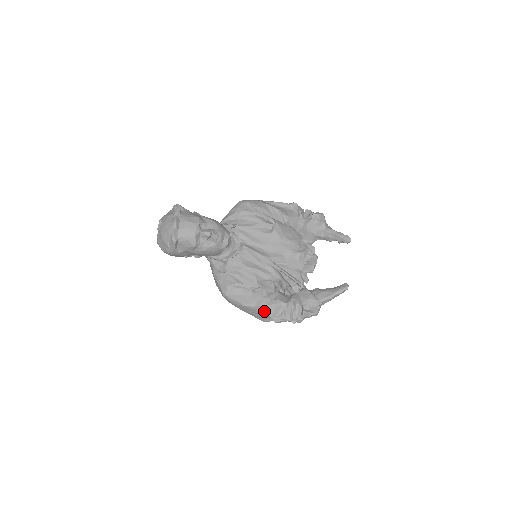
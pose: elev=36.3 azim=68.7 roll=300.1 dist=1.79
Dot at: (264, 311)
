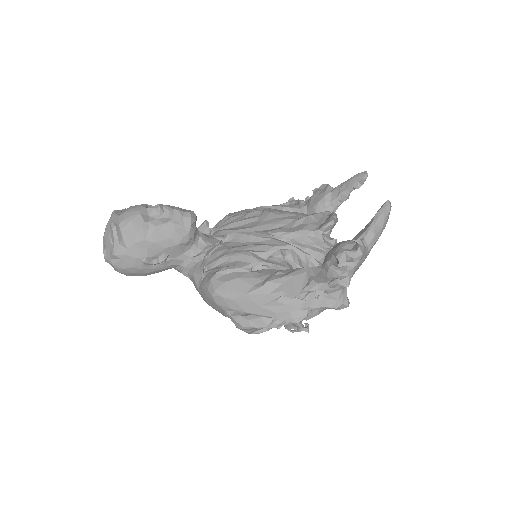
Dot at: (279, 289)
